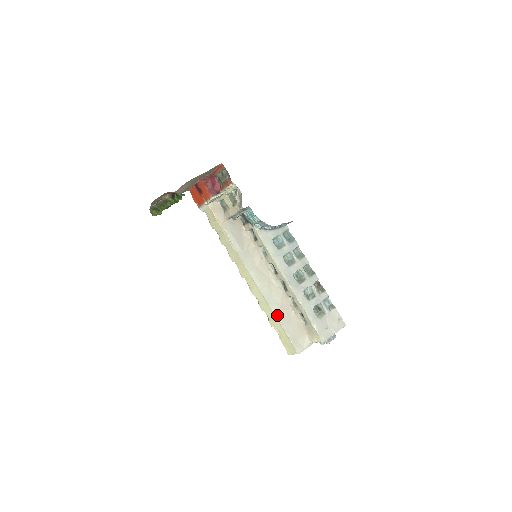
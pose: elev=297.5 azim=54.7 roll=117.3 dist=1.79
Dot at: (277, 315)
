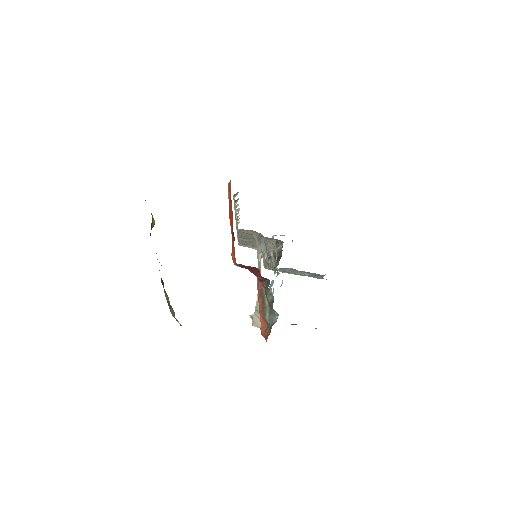
Dot at: (241, 243)
